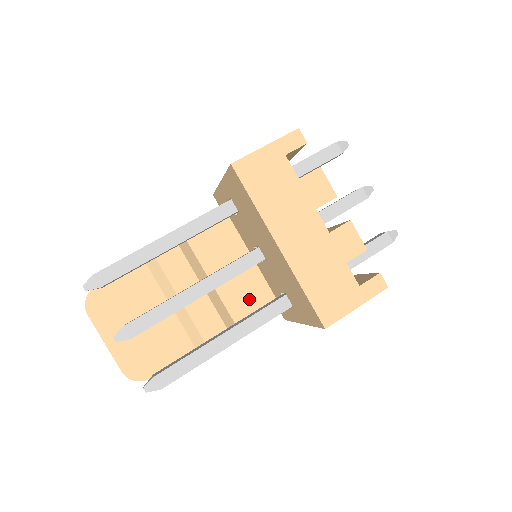
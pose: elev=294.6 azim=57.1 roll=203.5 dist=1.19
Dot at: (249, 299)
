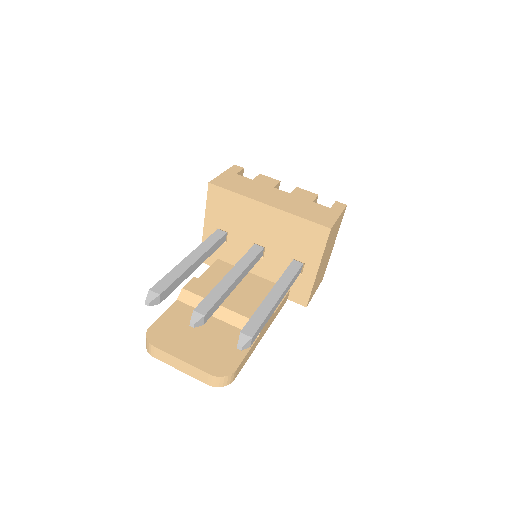
Dot at: occluded
